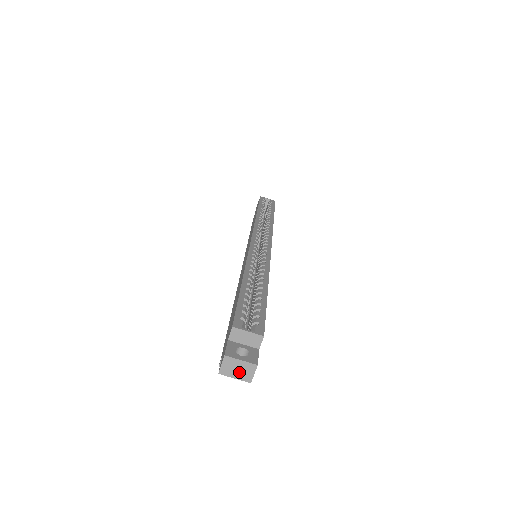
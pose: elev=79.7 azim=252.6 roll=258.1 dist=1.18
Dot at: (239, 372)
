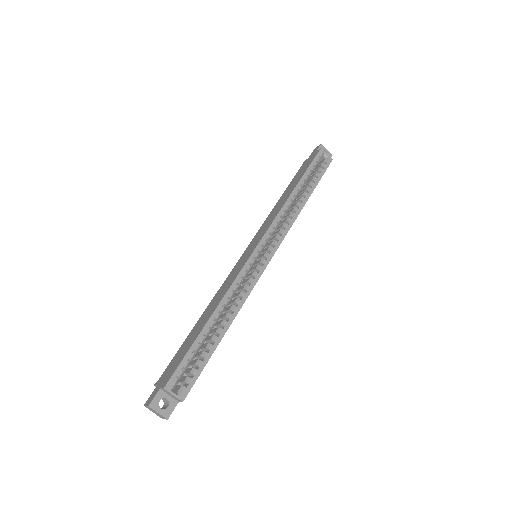
Dot at: (156, 413)
